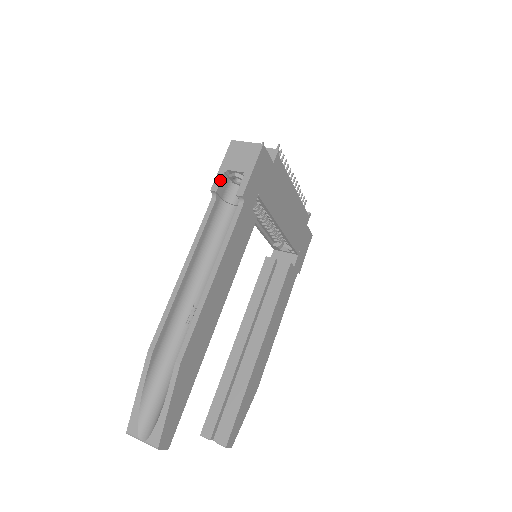
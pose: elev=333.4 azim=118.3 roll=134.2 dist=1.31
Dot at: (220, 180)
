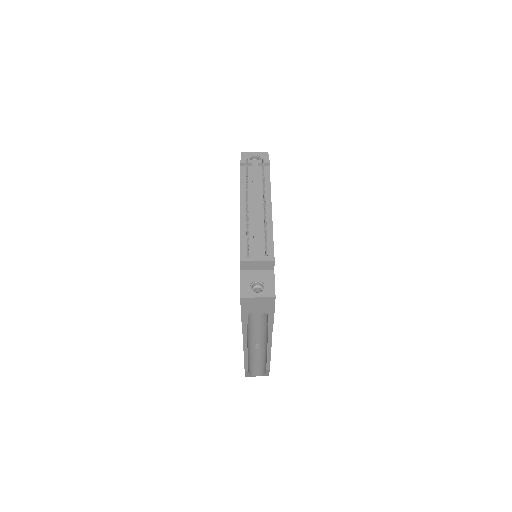
Dot at: (247, 319)
